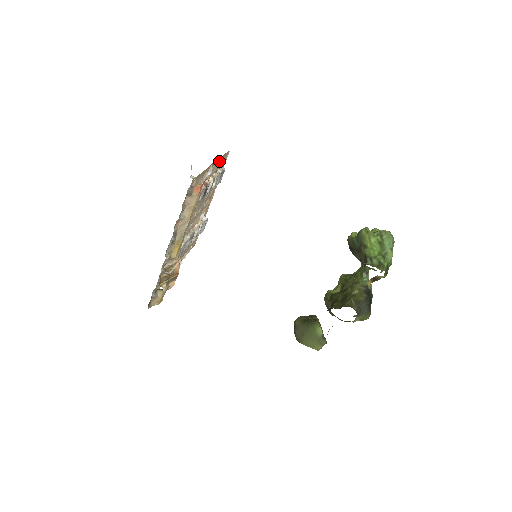
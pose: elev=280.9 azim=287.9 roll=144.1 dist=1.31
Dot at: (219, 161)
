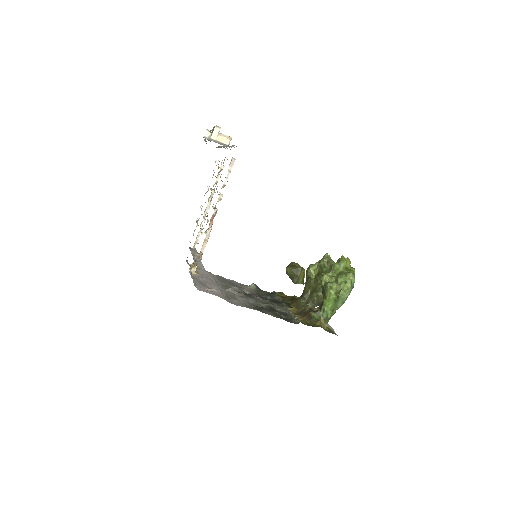
Dot at: occluded
